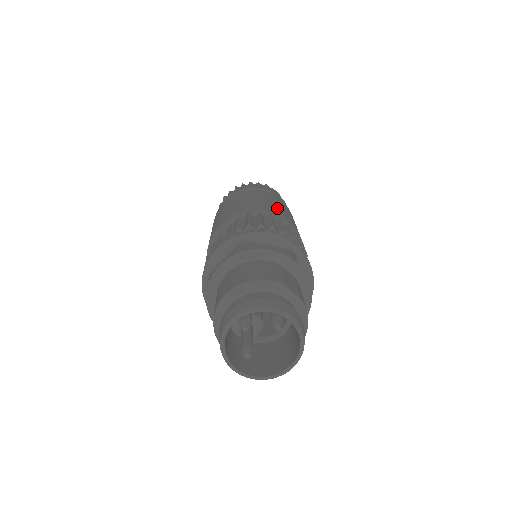
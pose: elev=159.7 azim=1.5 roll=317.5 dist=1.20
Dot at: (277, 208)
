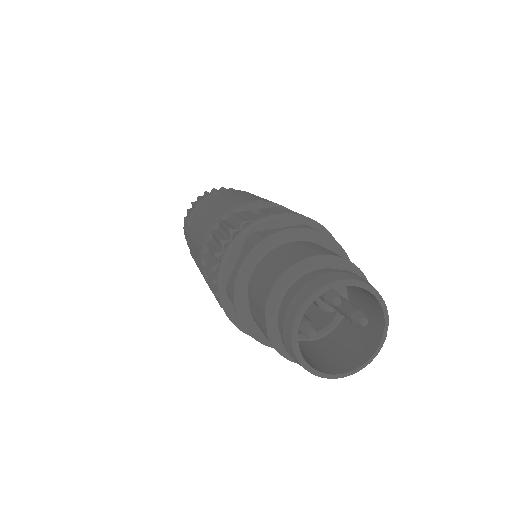
Dot at: occluded
